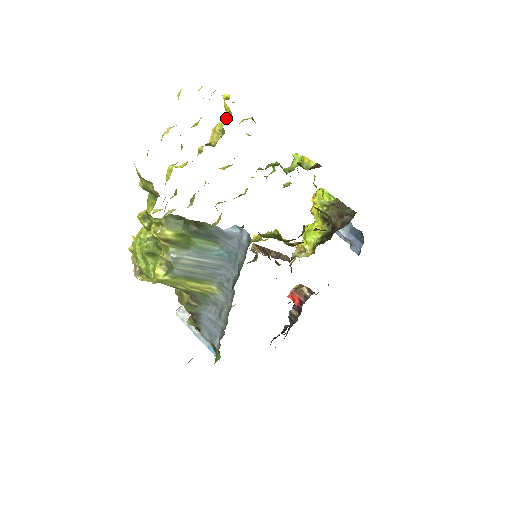
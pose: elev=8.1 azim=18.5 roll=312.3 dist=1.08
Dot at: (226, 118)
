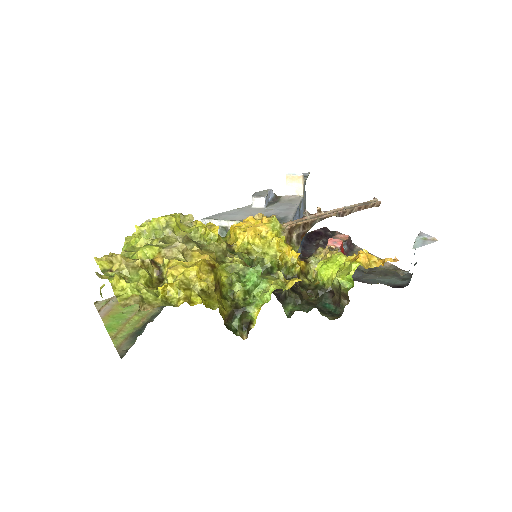
Dot at: (173, 281)
